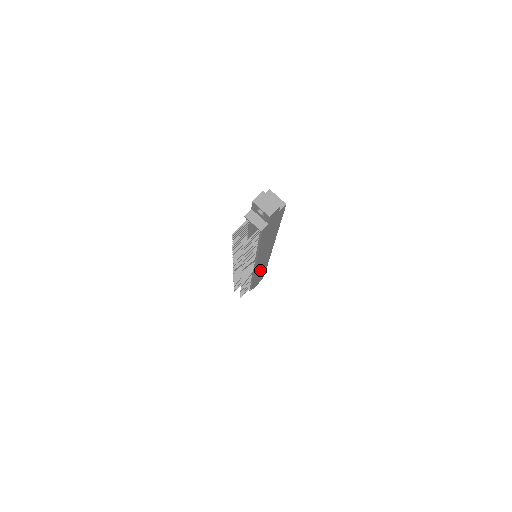
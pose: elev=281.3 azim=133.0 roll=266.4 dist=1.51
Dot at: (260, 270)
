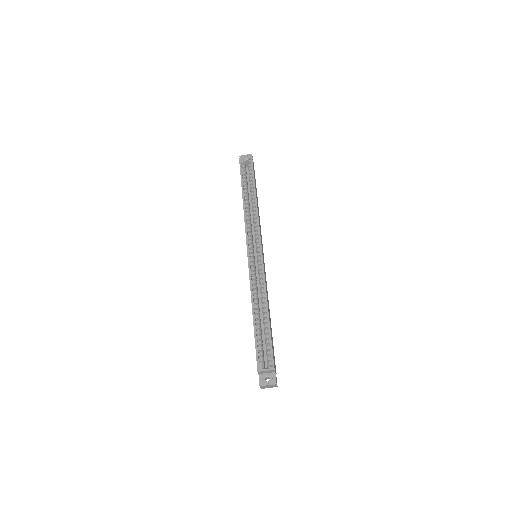
Dot at: (259, 219)
